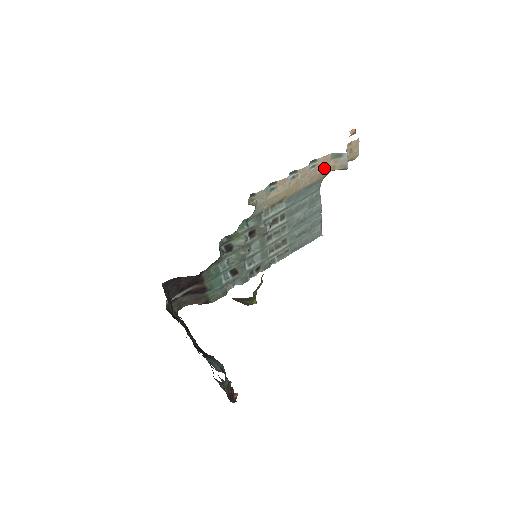
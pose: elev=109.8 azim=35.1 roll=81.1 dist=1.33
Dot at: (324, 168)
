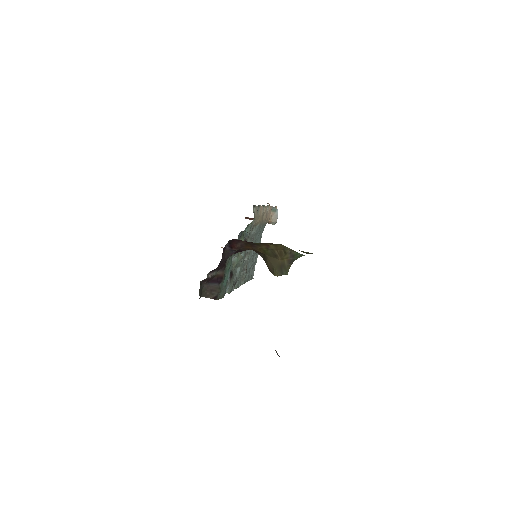
Dot at: (268, 216)
